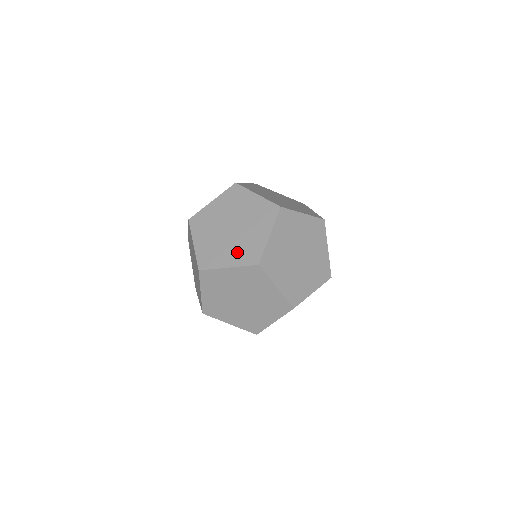
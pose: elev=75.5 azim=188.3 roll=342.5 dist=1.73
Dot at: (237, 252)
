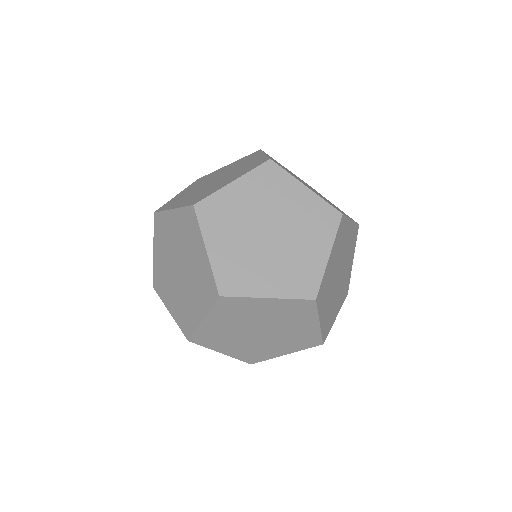
Dot at: (177, 305)
